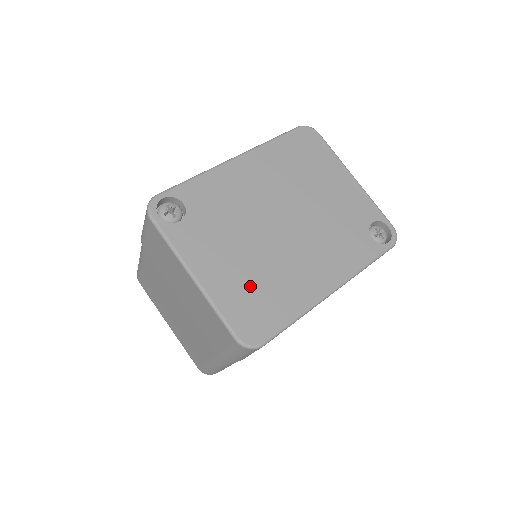
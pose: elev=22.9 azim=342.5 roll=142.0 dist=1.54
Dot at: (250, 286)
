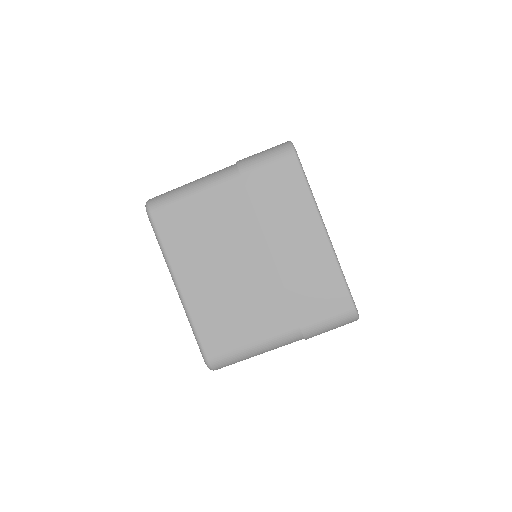
Dot at: occluded
